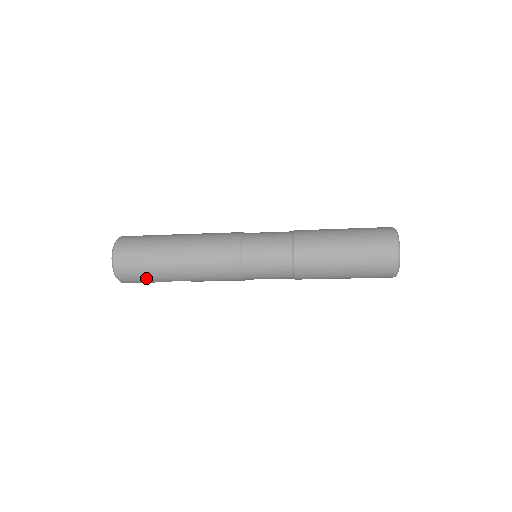
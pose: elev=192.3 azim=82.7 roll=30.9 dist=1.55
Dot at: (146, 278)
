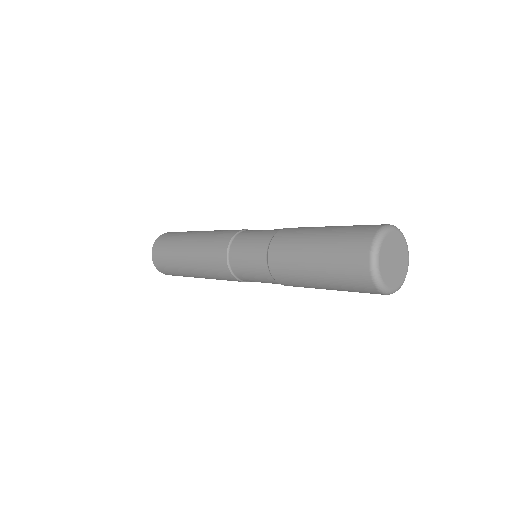
Dot at: occluded
